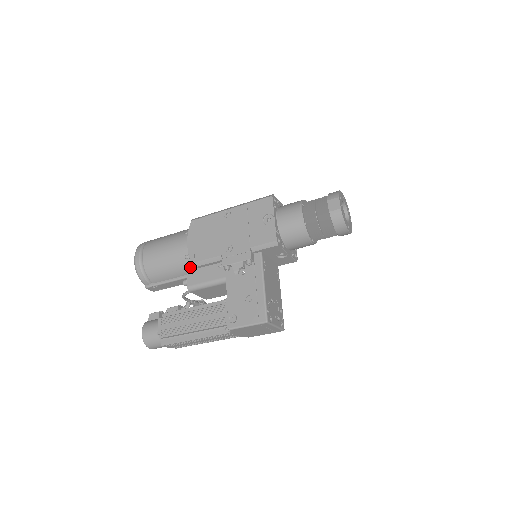
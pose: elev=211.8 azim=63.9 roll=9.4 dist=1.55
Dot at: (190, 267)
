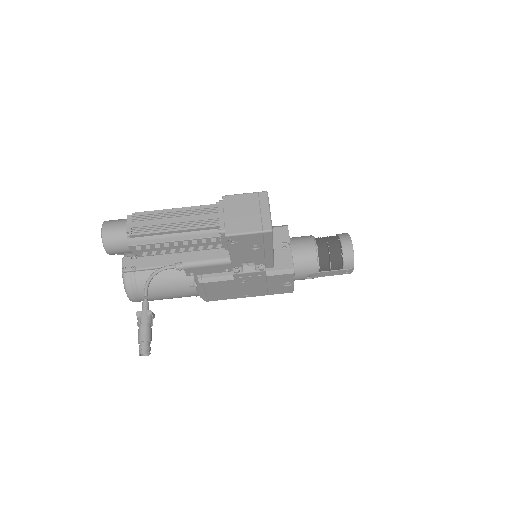
Dot at: occluded
